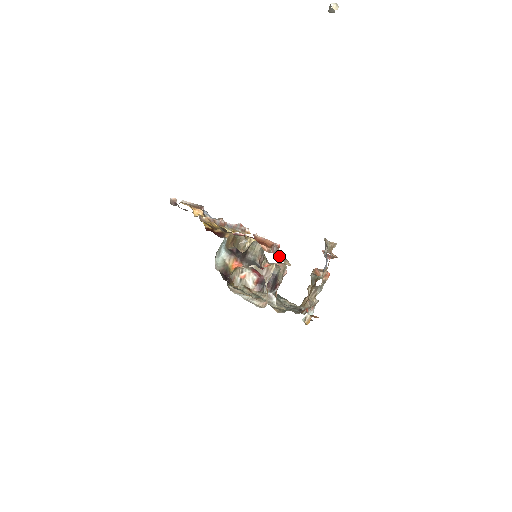
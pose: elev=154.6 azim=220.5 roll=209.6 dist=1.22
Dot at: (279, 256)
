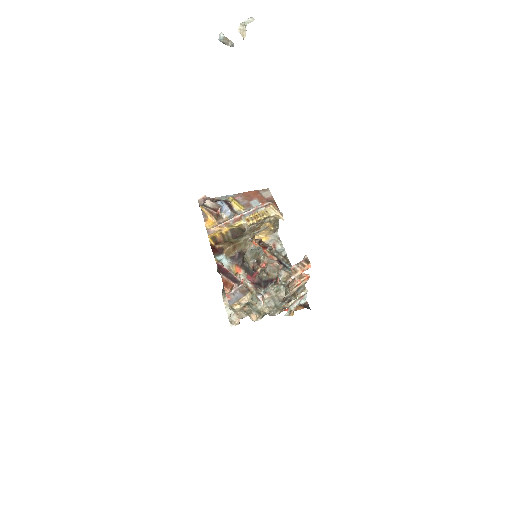
Dot at: (243, 290)
